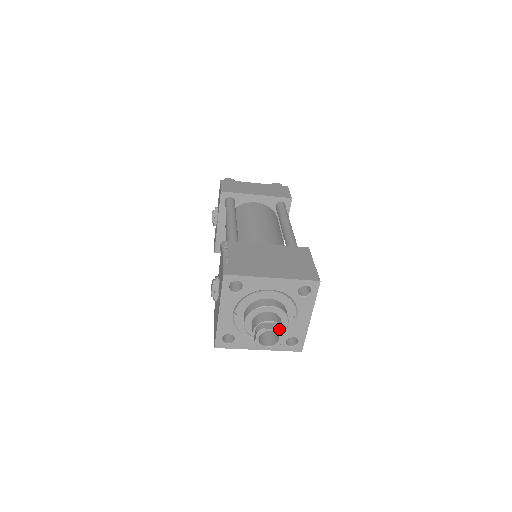
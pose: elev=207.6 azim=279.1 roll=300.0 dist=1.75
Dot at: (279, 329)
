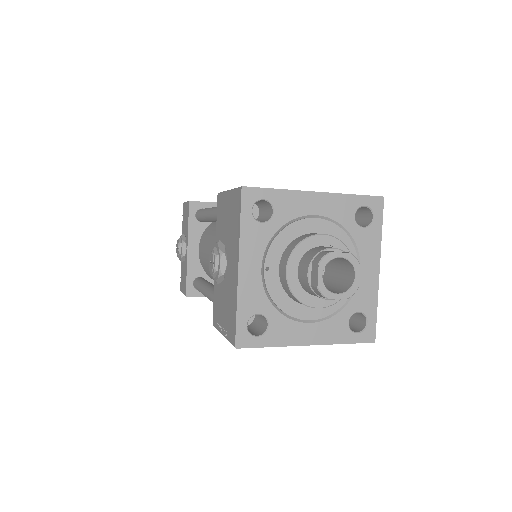
Dot at: (352, 254)
